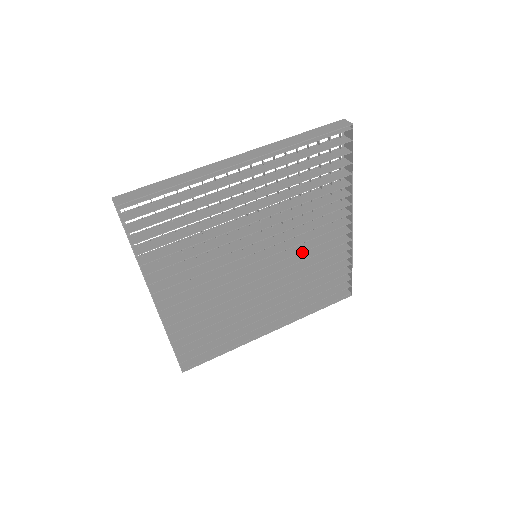
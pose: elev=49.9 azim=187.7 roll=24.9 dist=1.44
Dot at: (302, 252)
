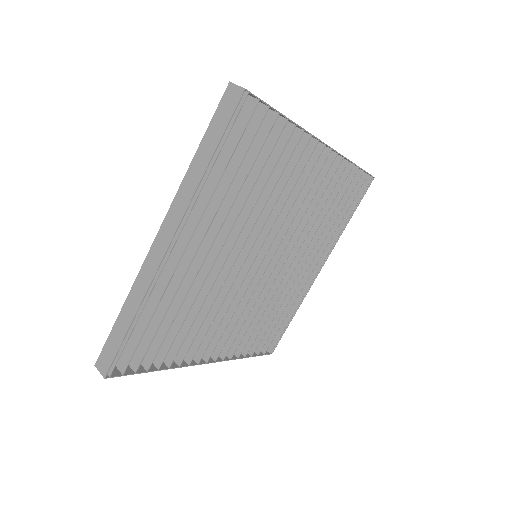
Dot at: occluded
